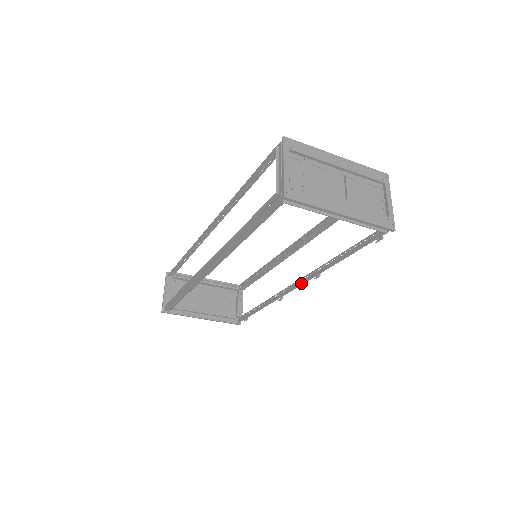
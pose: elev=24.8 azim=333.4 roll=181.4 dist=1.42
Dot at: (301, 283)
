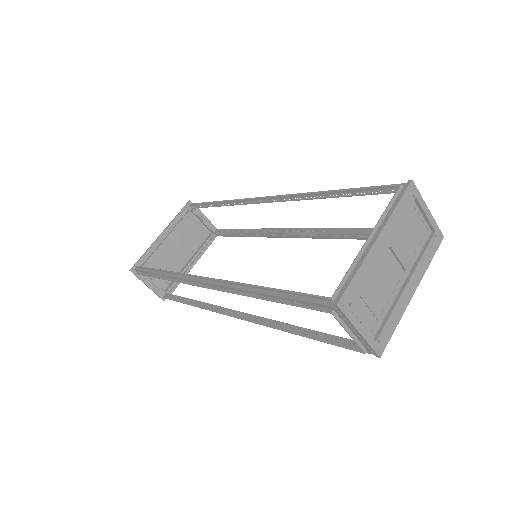
Dot at: occluded
